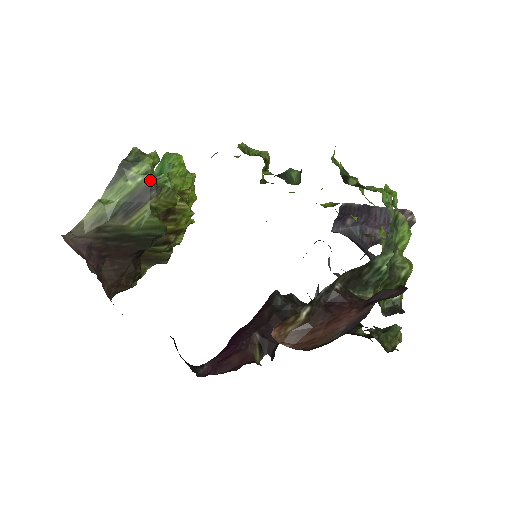
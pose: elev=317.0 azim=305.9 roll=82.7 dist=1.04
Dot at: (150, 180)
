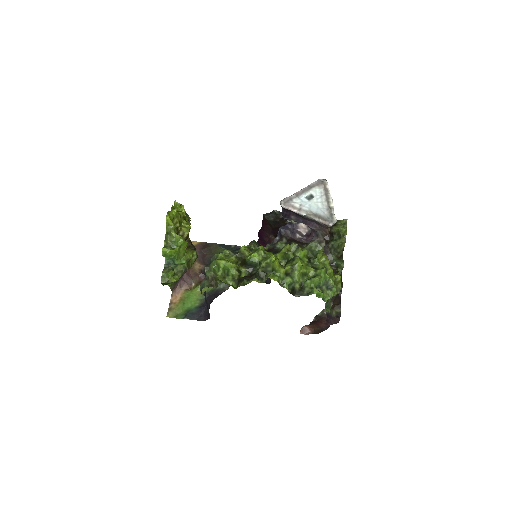
Dot at: occluded
